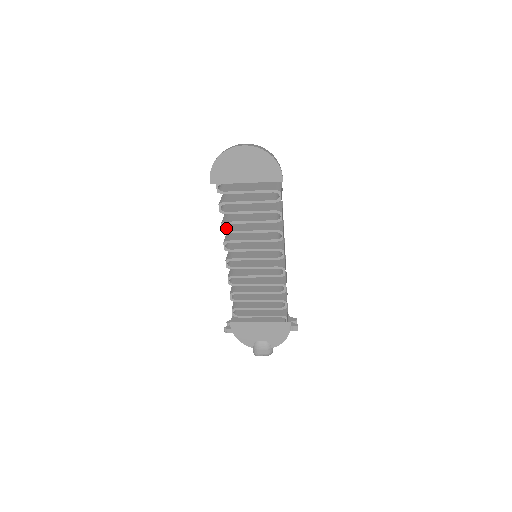
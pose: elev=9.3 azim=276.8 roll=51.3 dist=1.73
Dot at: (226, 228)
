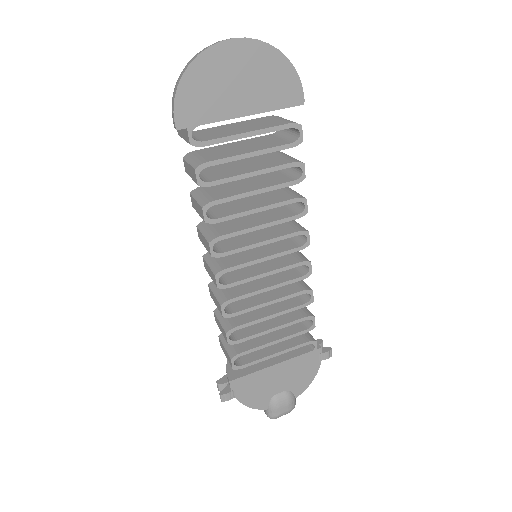
Dot at: (208, 215)
